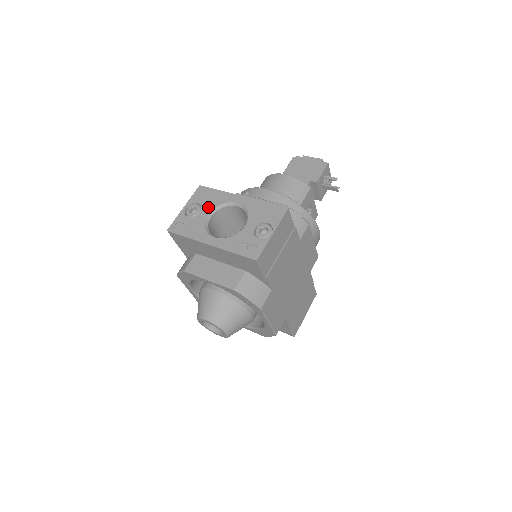
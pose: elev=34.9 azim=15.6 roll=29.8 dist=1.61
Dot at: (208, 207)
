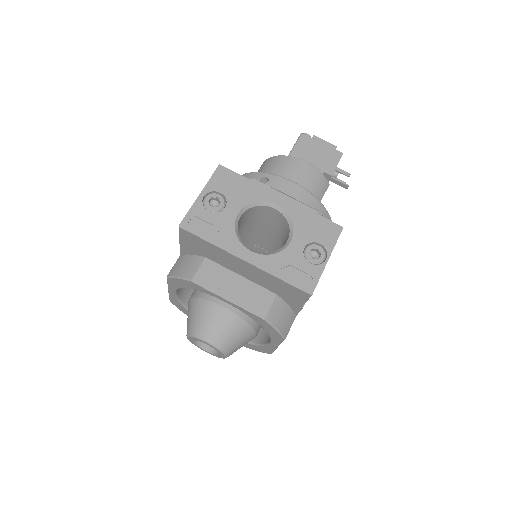
Dot at: (236, 202)
